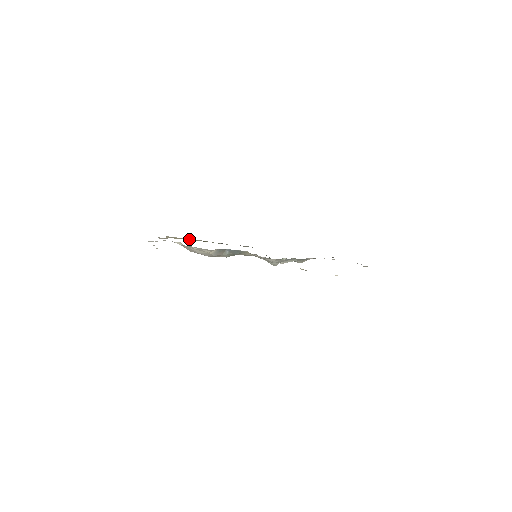
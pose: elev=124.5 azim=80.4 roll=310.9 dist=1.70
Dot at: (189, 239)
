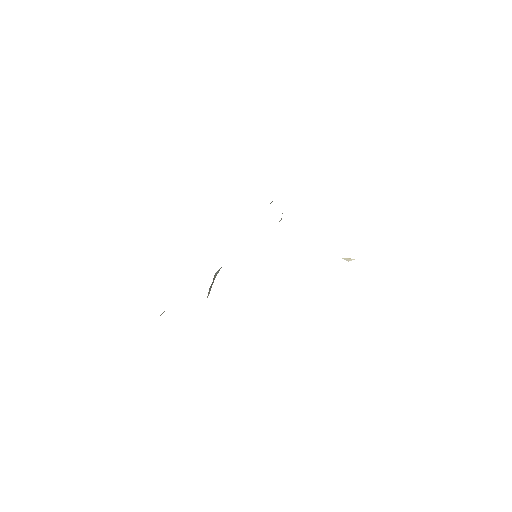
Dot at: occluded
